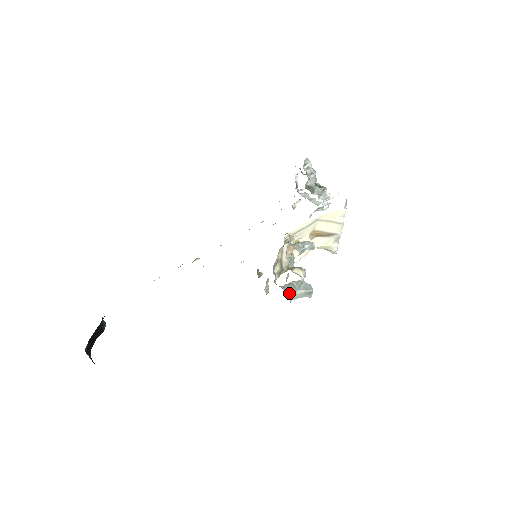
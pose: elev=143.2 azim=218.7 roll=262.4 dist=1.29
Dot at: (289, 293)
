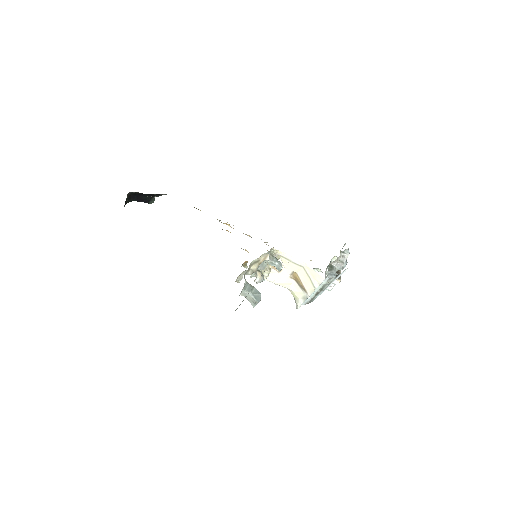
Dot at: (245, 288)
